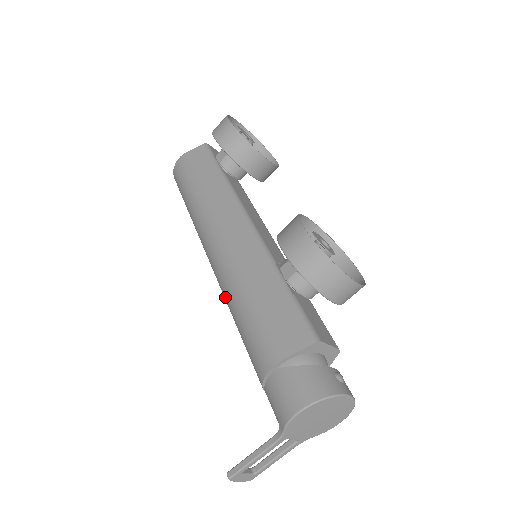
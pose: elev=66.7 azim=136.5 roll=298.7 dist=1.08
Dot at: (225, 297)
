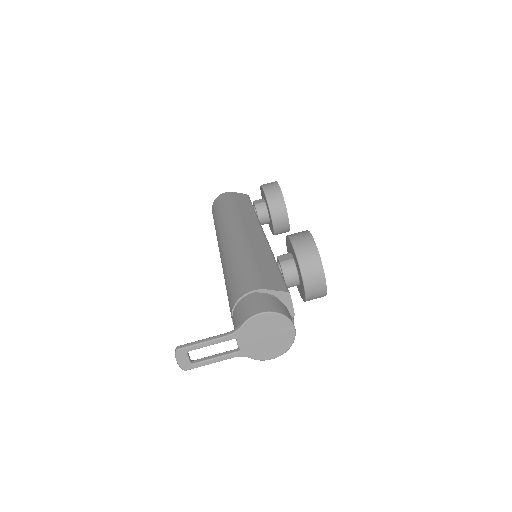
Dot at: (227, 260)
